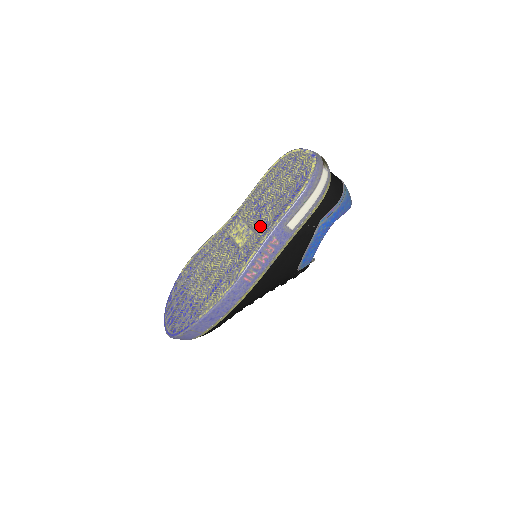
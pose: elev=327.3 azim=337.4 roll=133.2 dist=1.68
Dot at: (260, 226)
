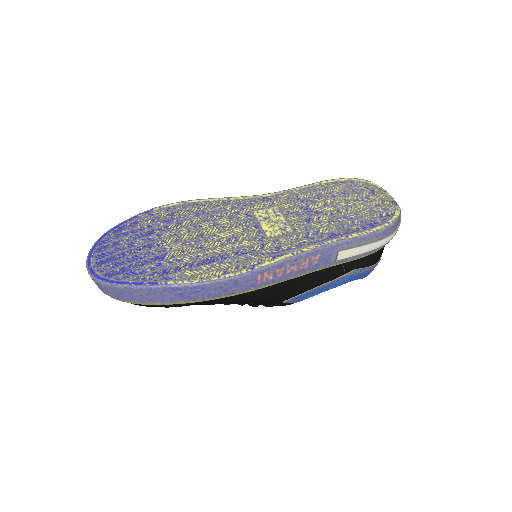
Dot at: (306, 230)
